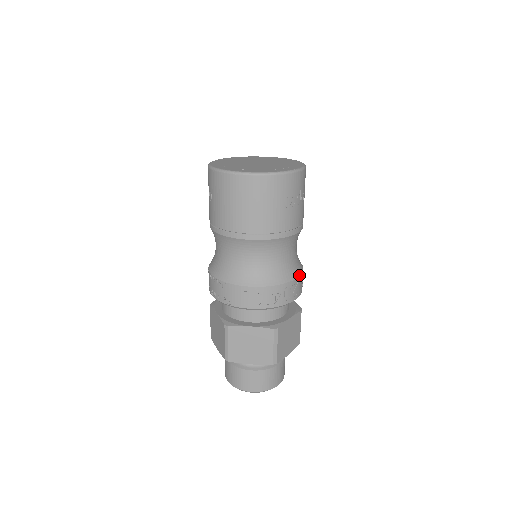
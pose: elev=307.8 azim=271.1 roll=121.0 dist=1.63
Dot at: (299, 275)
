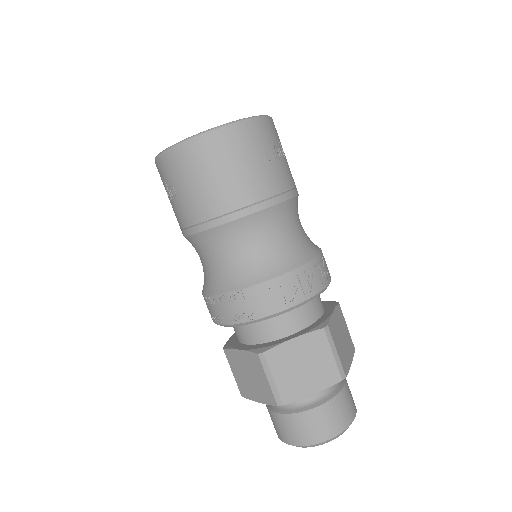
Dot at: (320, 250)
